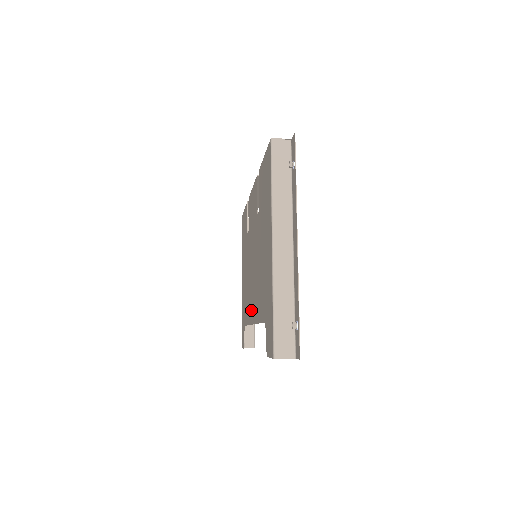
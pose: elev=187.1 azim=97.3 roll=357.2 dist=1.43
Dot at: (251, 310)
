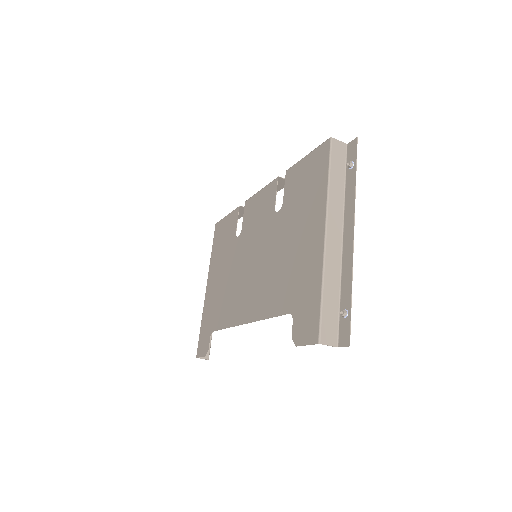
Dot at: (241, 310)
